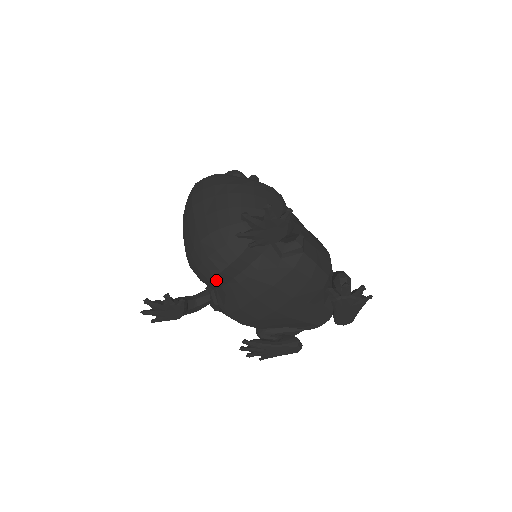
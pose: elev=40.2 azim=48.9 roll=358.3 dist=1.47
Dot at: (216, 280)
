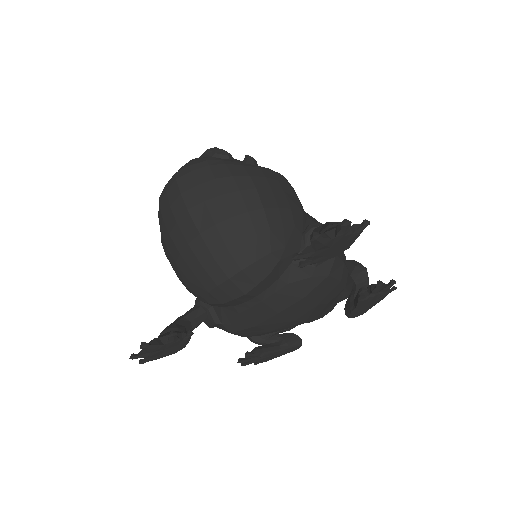
Dot at: (232, 302)
